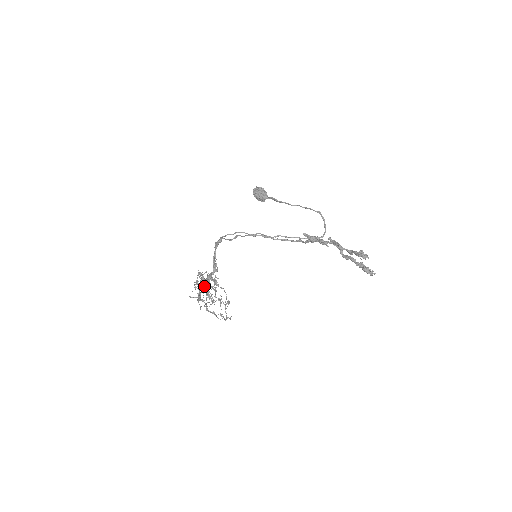
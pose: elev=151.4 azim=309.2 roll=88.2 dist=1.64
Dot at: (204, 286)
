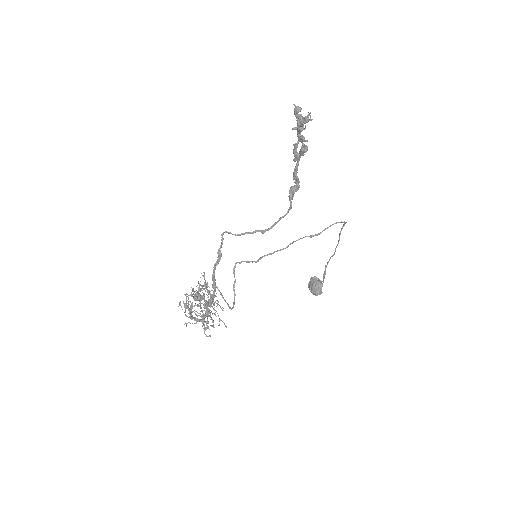
Dot at: occluded
